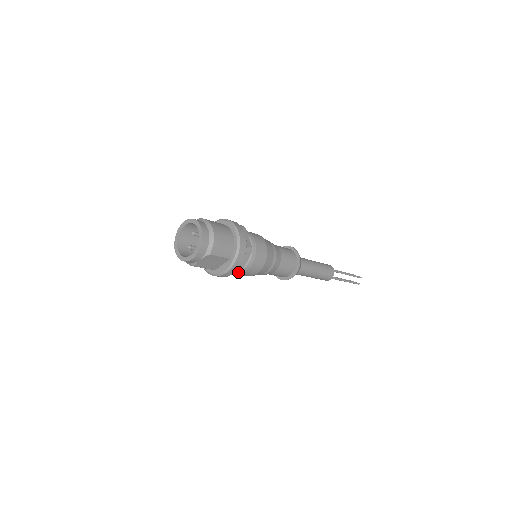
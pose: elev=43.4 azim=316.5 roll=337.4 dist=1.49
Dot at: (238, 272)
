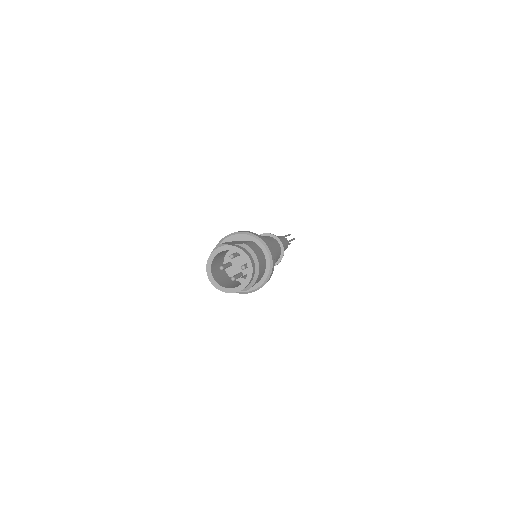
Dot at: occluded
